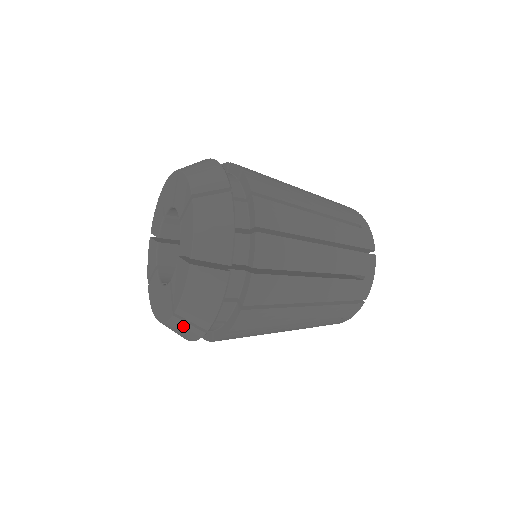
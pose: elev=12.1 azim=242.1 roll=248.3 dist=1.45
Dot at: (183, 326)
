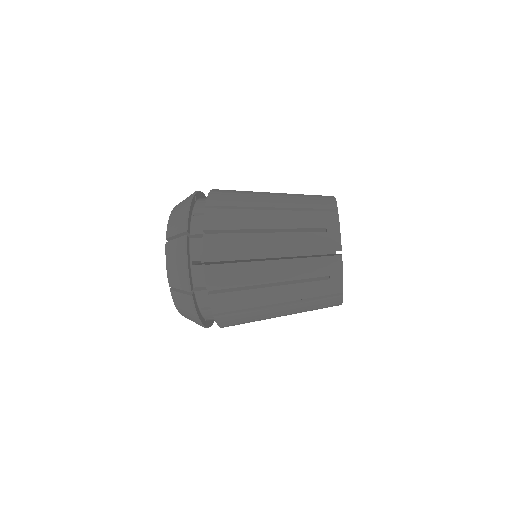
Dot at: (179, 298)
